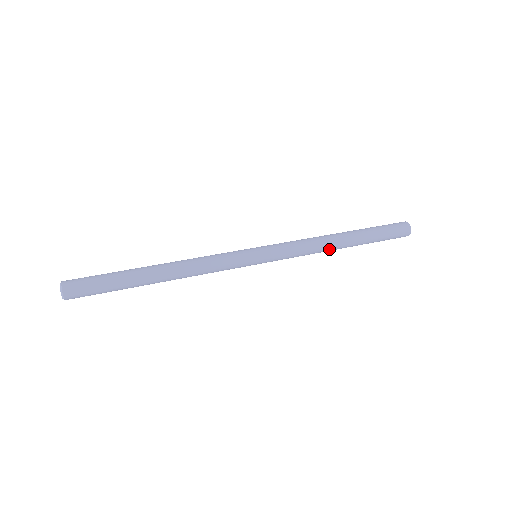
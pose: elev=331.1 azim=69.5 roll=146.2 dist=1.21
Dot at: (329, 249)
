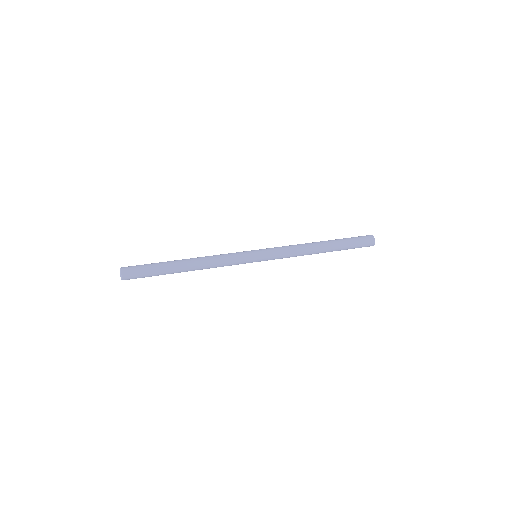
Dot at: (310, 254)
